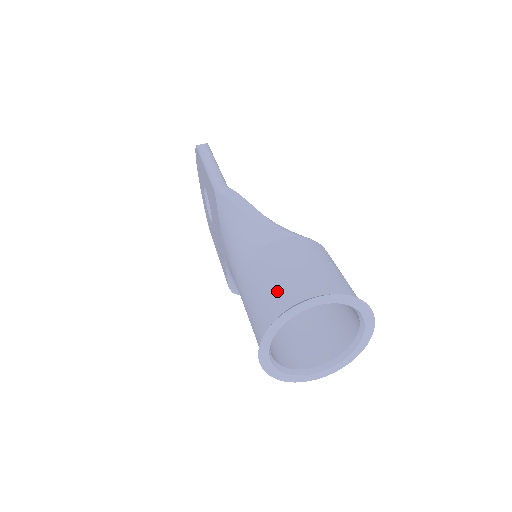
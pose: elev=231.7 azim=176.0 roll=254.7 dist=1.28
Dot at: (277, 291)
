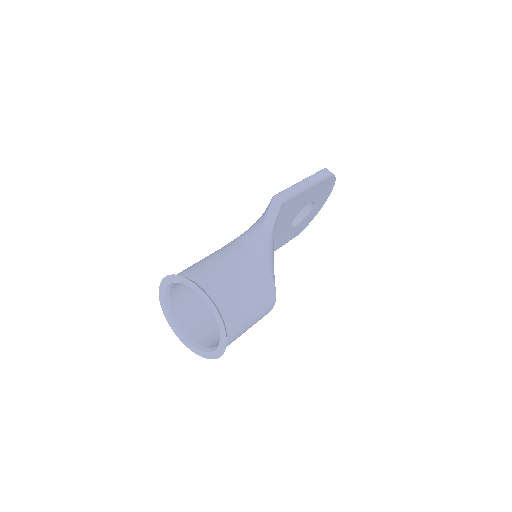
Dot at: (203, 268)
